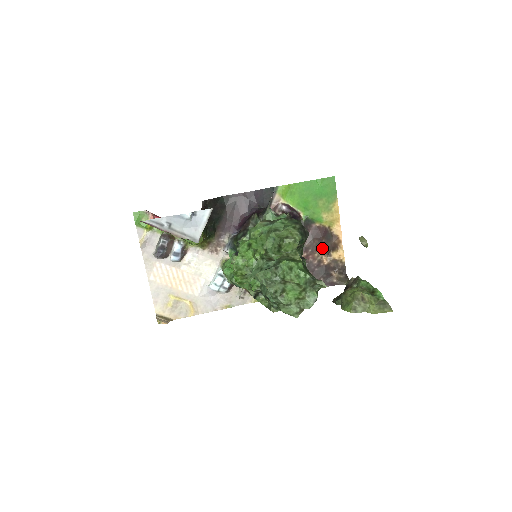
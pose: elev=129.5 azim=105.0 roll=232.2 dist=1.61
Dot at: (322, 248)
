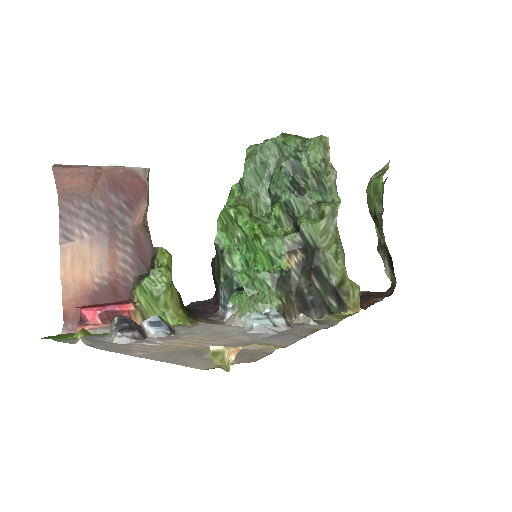
Dot at: occluded
